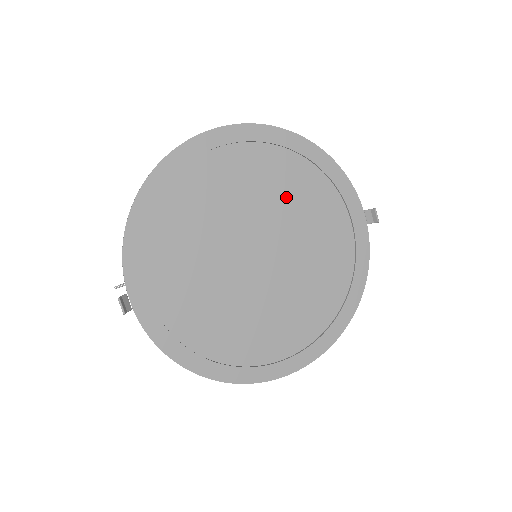
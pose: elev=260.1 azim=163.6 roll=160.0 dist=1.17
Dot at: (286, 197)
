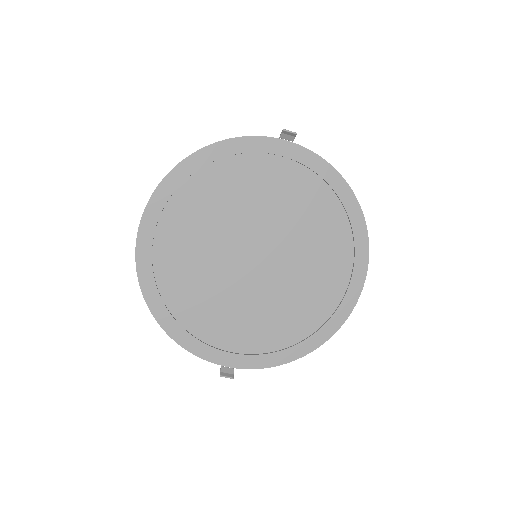
Dot at: (225, 205)
